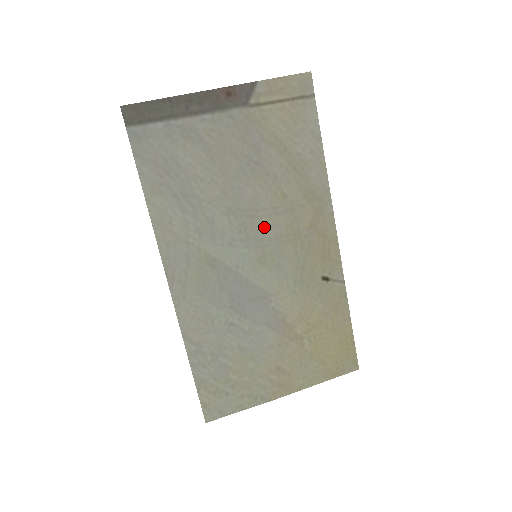
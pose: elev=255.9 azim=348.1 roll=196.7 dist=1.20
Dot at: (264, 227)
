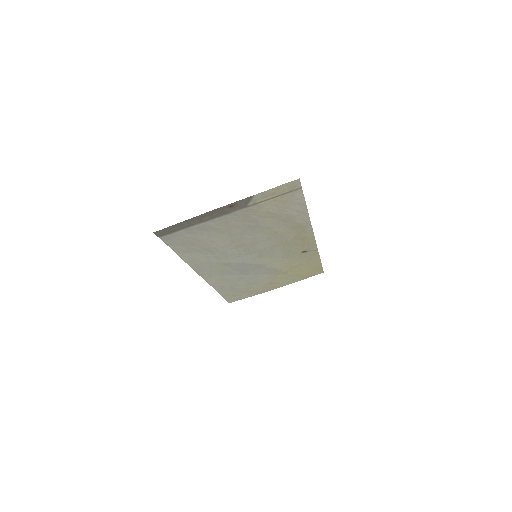
Dot at: (261, 246)
